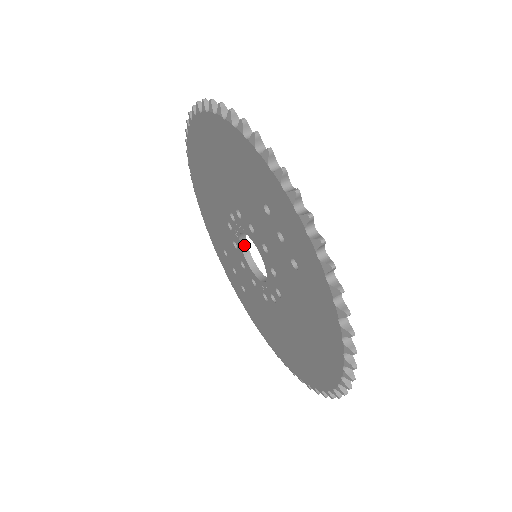
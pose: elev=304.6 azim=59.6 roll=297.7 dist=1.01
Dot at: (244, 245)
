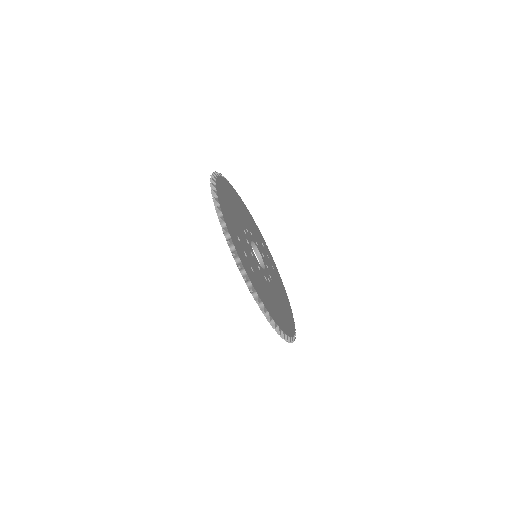
Dot at: (255, 247)
